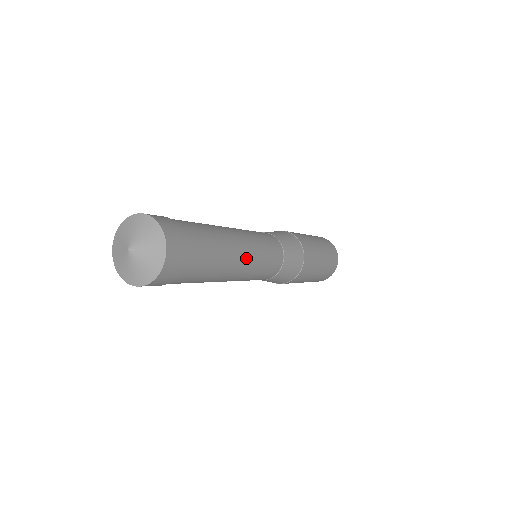
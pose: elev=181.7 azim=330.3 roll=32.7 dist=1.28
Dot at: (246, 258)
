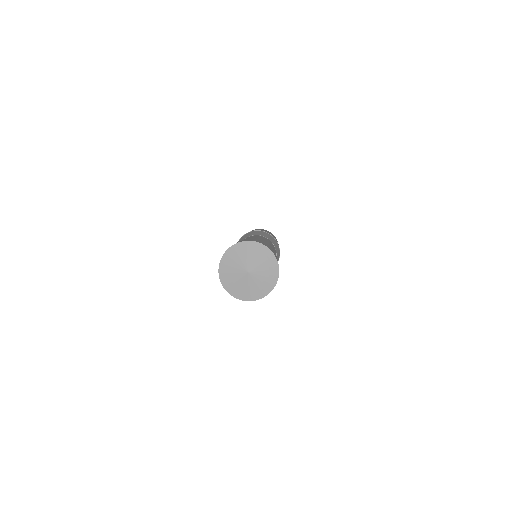
Dot at: (270, 244)
